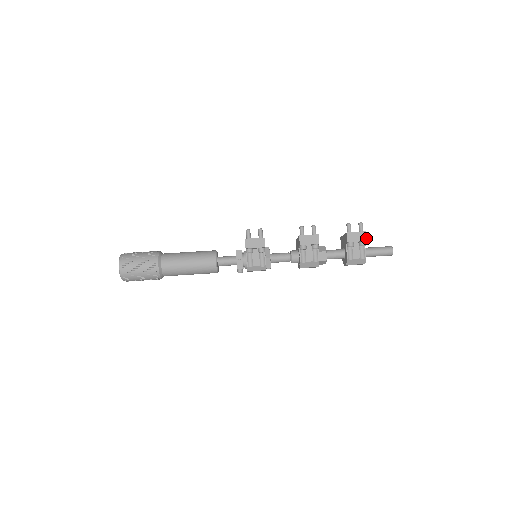
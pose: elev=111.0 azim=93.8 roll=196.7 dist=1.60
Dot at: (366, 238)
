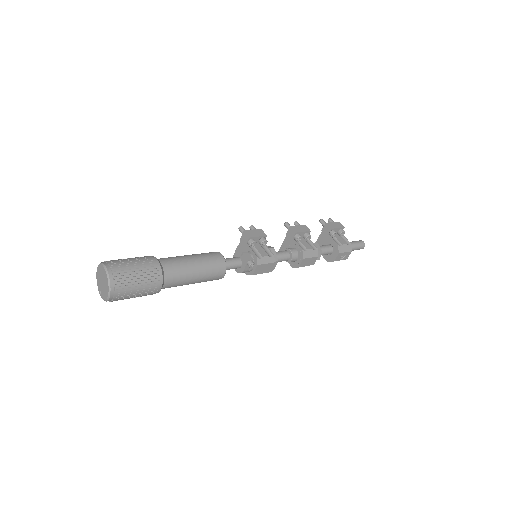
Dot at: (342, 226)
